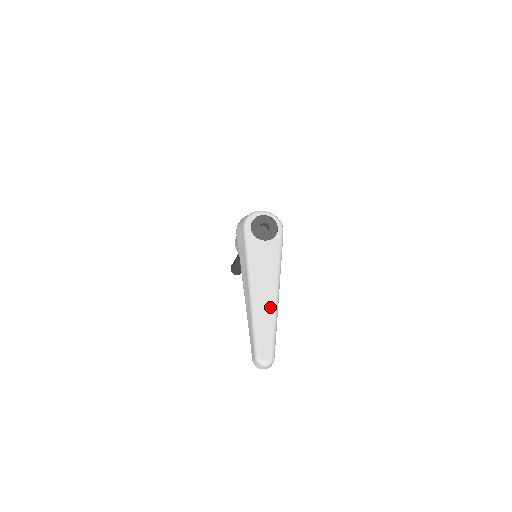
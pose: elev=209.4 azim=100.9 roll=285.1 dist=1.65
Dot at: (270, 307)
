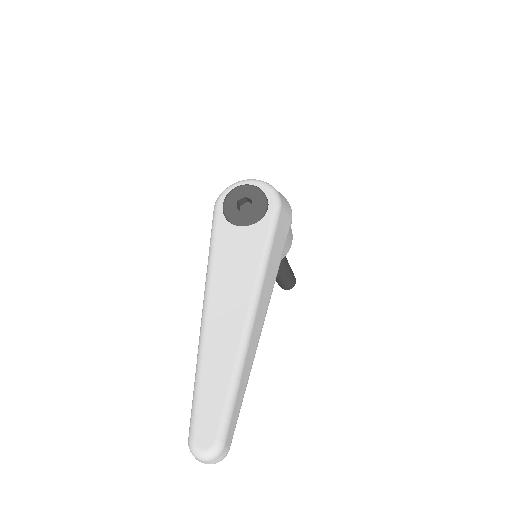
Dot at: (231, 343)
